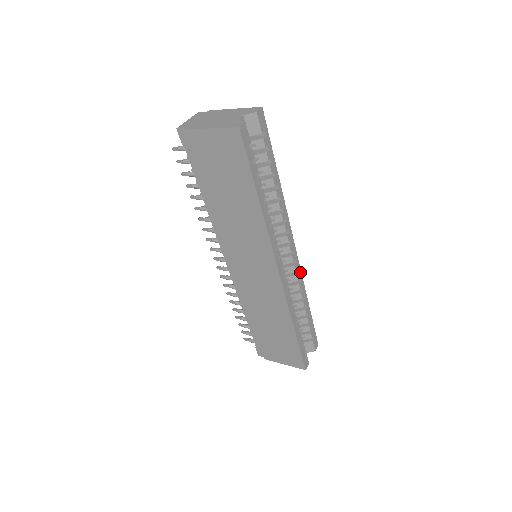
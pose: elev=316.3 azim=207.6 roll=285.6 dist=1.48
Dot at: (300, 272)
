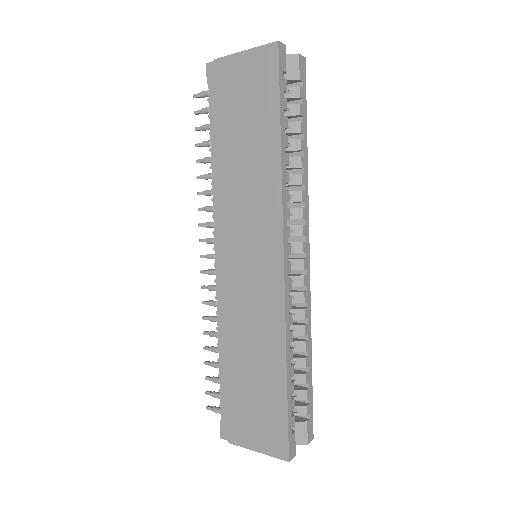
Dot at: (309, 294)
